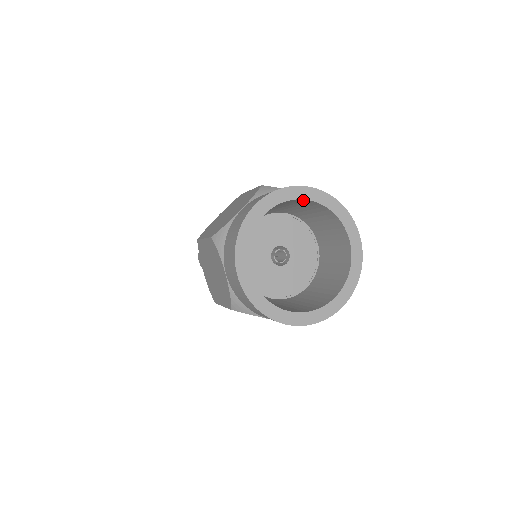
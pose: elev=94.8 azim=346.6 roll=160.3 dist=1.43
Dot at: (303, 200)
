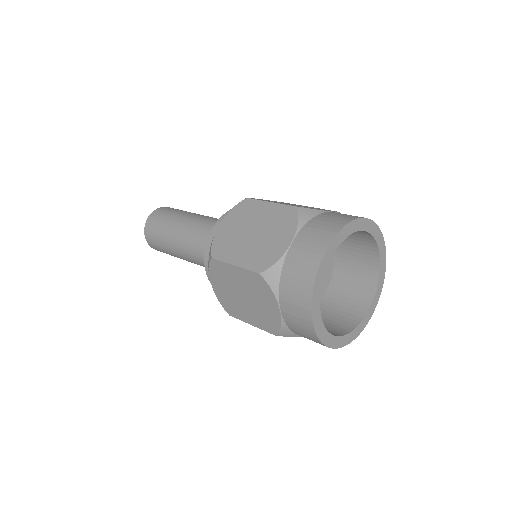
Dot at: (374, 249)
